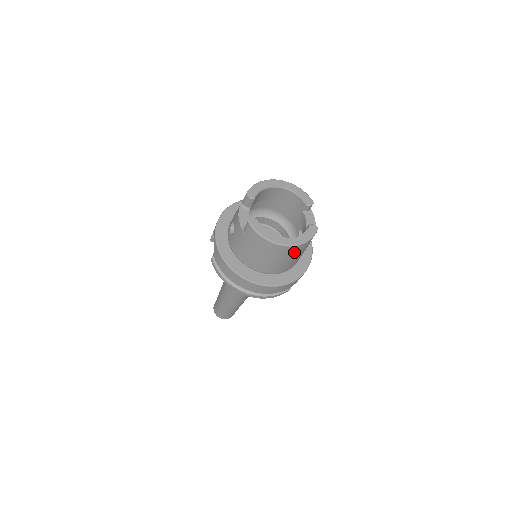
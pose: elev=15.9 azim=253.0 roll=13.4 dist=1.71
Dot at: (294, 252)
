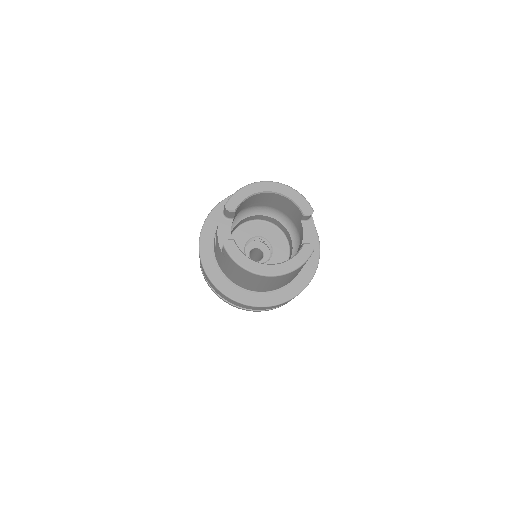
Dot at: (283, 278)
